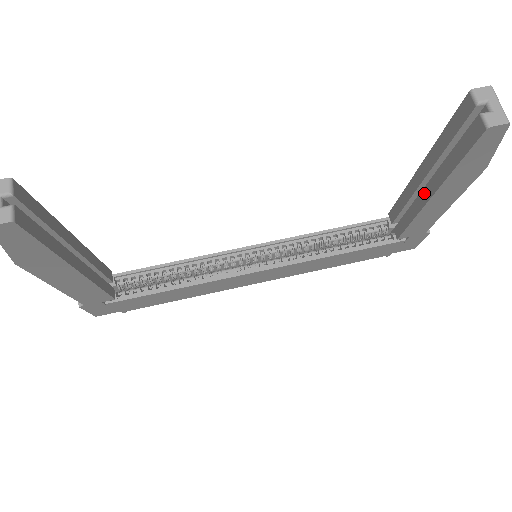
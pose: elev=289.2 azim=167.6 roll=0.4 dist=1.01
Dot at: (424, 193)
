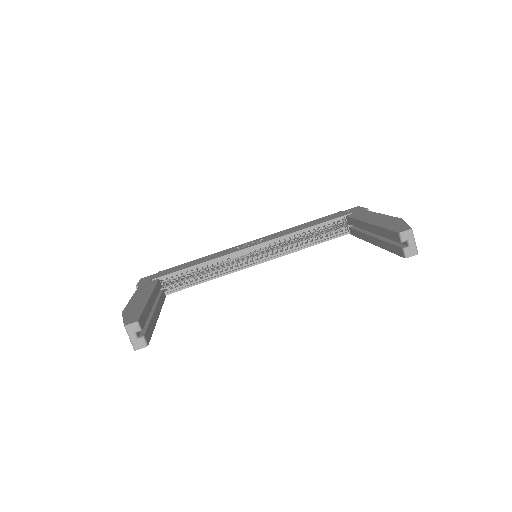
Dot at: (370, 238)
